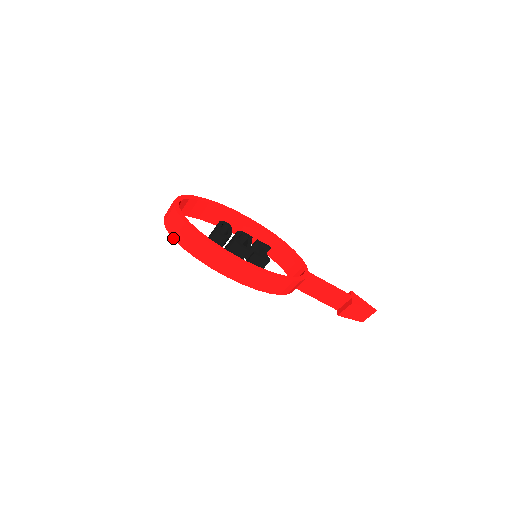
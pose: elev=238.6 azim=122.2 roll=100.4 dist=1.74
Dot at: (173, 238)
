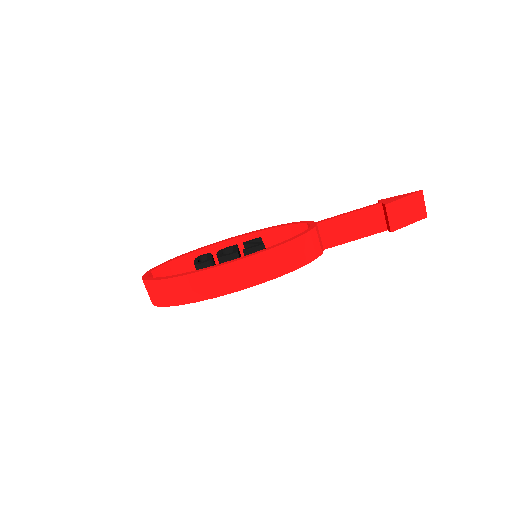
Dot at: (165, 306)
